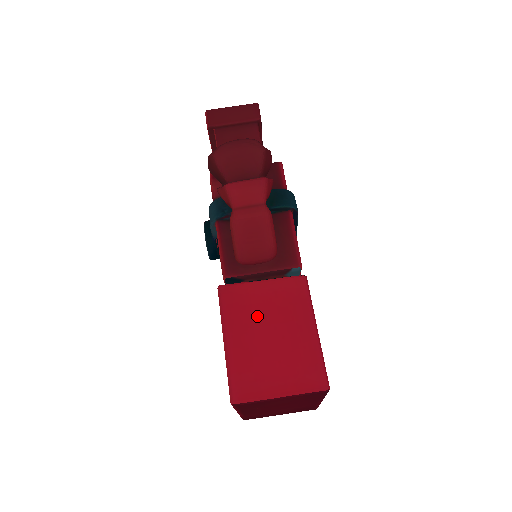
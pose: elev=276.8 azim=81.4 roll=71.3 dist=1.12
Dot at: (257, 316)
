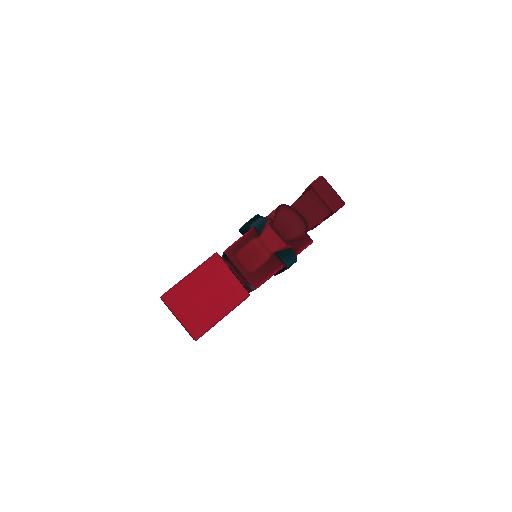
Dot at: (212, 283)
